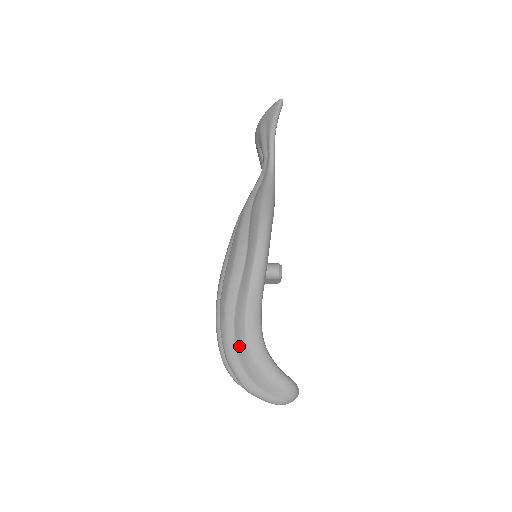
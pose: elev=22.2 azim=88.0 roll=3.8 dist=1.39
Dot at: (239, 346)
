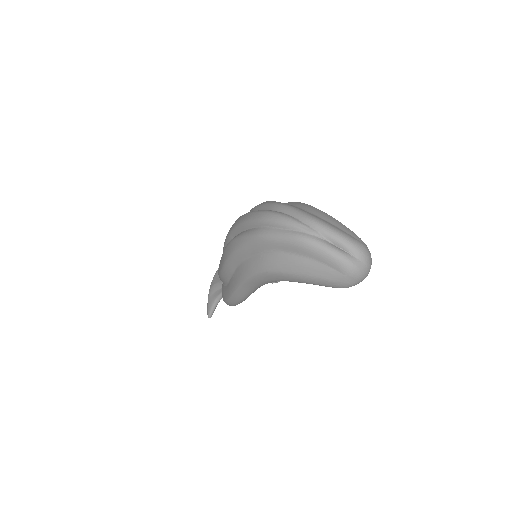
Dot at: (296, 204)
